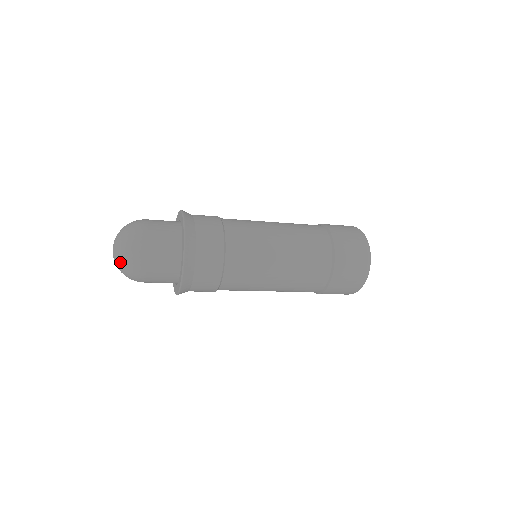
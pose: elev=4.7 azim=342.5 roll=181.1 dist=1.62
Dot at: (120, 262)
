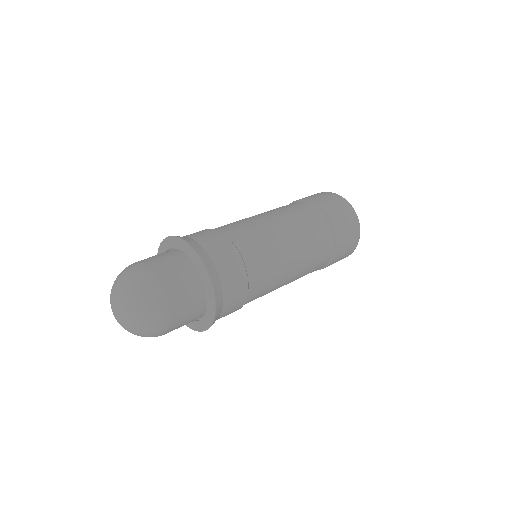
Dot at: (137, 323)
